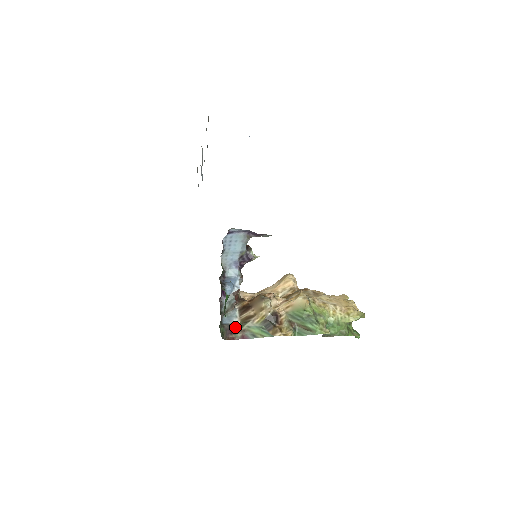
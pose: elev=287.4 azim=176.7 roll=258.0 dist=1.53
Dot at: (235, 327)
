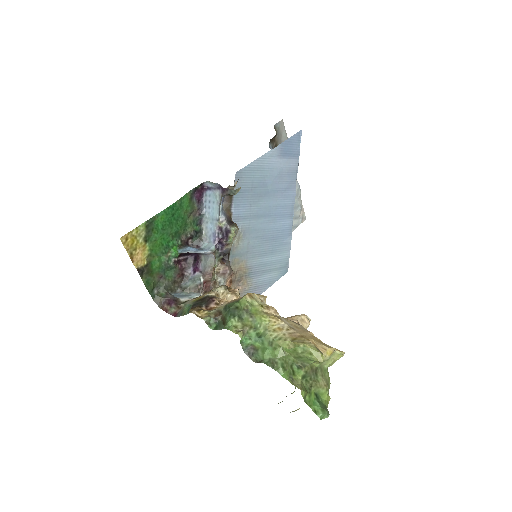
Dot at: (177, 301)
